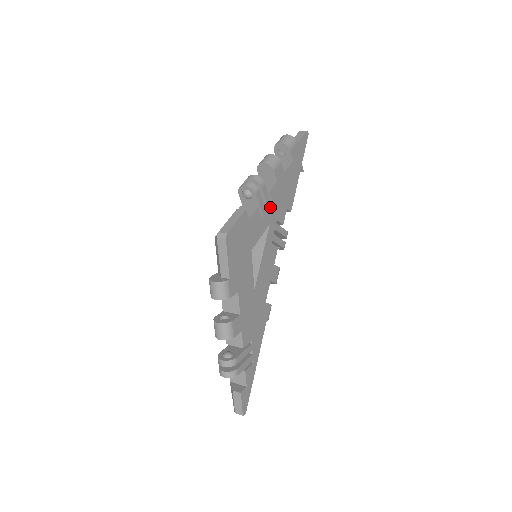
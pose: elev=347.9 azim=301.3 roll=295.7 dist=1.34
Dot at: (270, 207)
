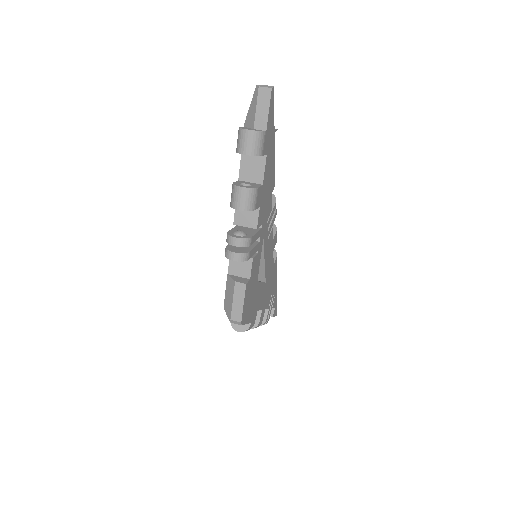
Dot at: (260, 232)
